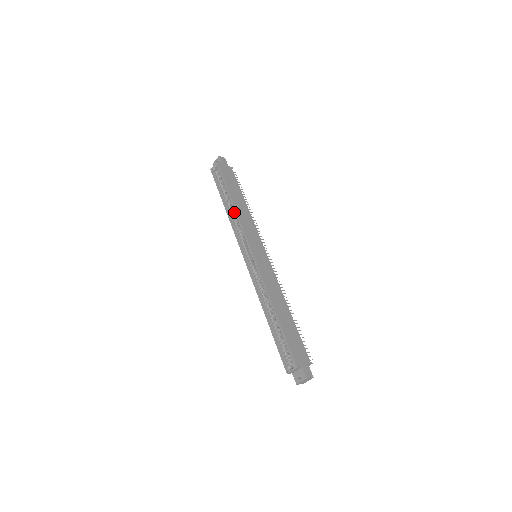
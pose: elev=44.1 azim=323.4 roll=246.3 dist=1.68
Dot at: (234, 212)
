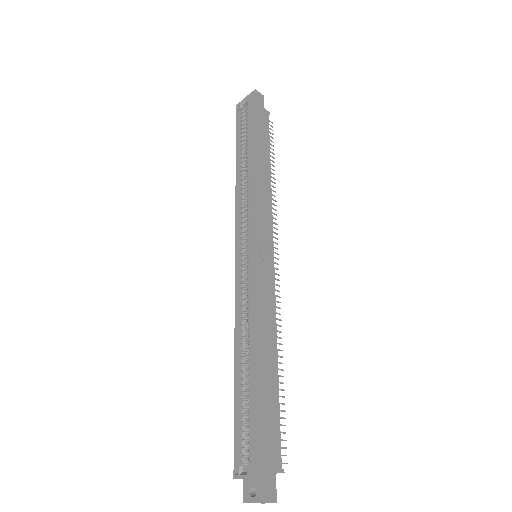
Dot at: (247, 177)
